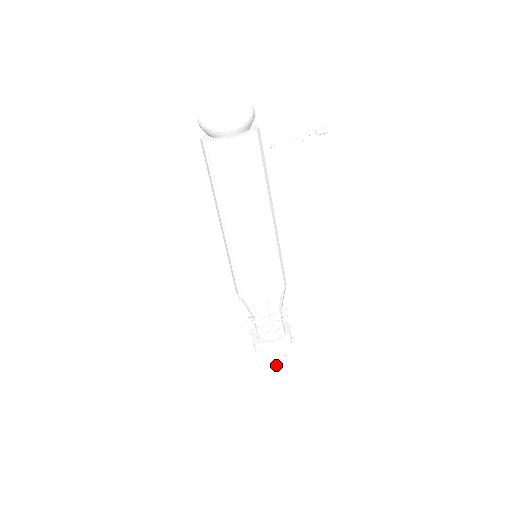
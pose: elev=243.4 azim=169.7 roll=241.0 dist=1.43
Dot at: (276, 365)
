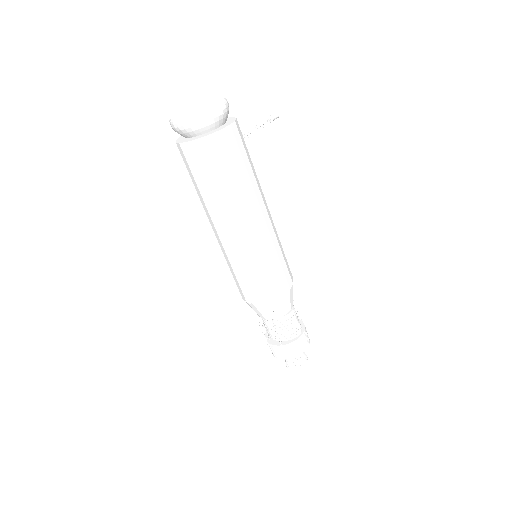
Dot at: (301, 364)
